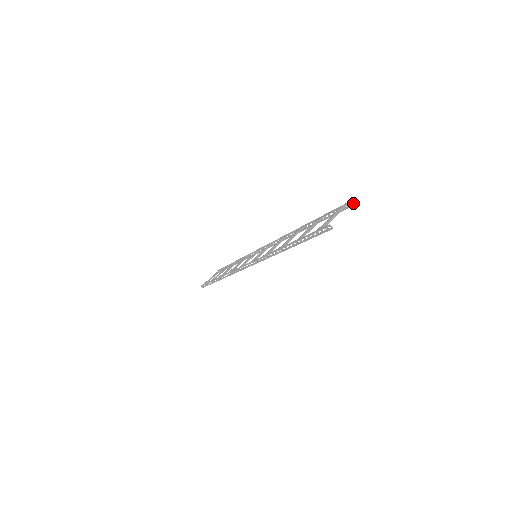
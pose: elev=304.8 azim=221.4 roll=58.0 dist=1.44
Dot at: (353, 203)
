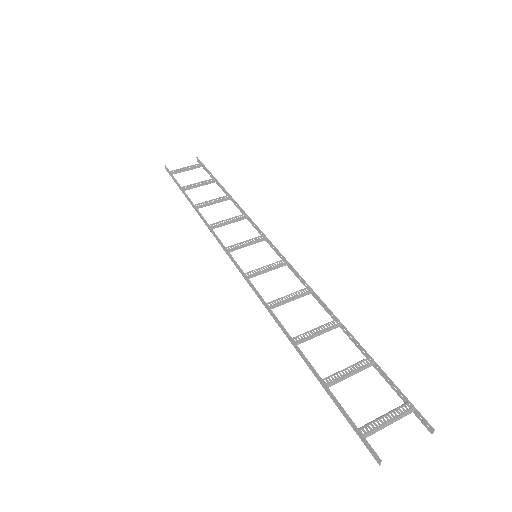
Dot at: (425, 424)
